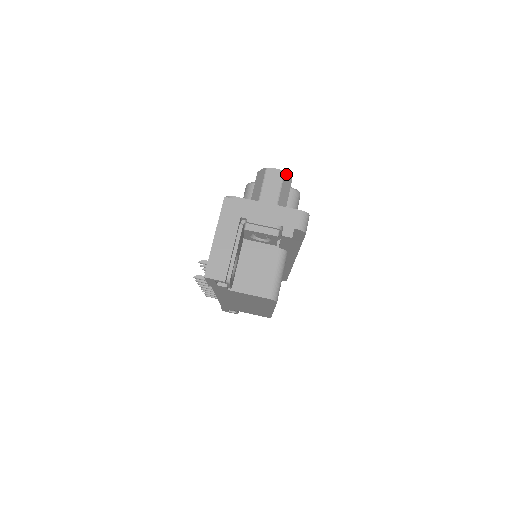
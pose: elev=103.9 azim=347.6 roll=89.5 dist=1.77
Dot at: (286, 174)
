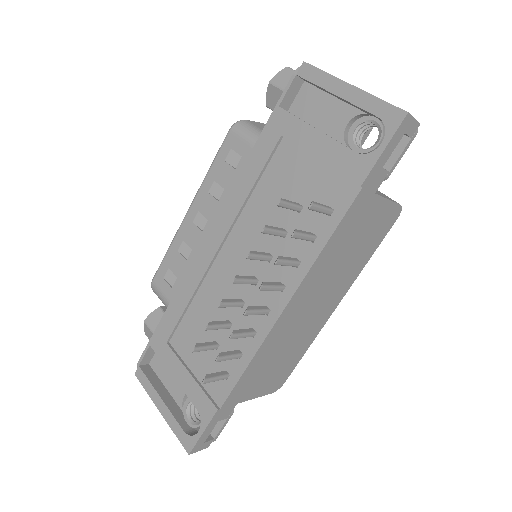
Dot at: occluded
